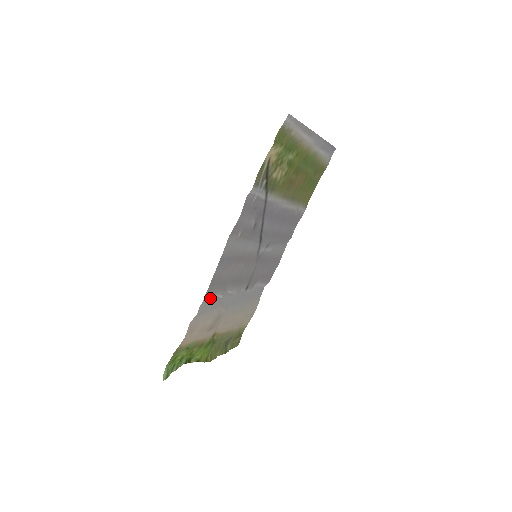
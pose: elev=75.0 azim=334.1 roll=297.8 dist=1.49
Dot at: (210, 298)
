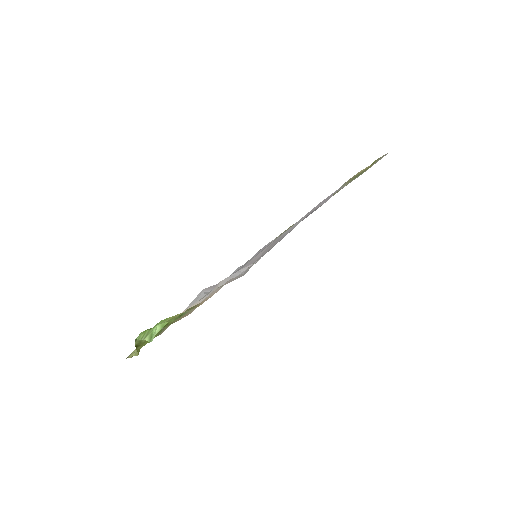
Dot at: occluded
